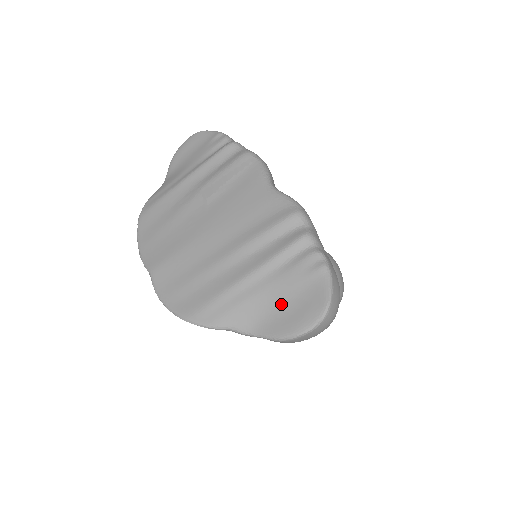
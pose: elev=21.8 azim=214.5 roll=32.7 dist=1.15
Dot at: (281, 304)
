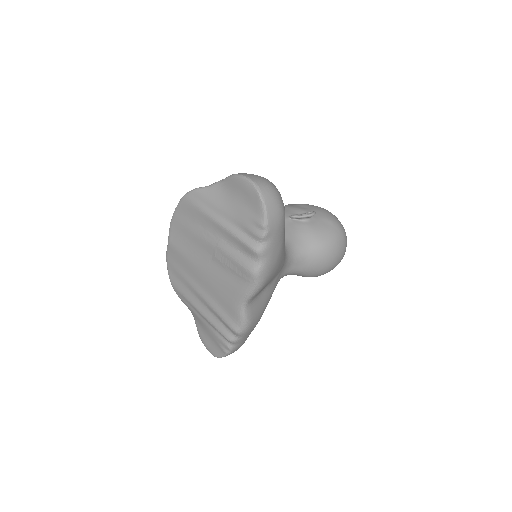
Dot at: (205, 331)
